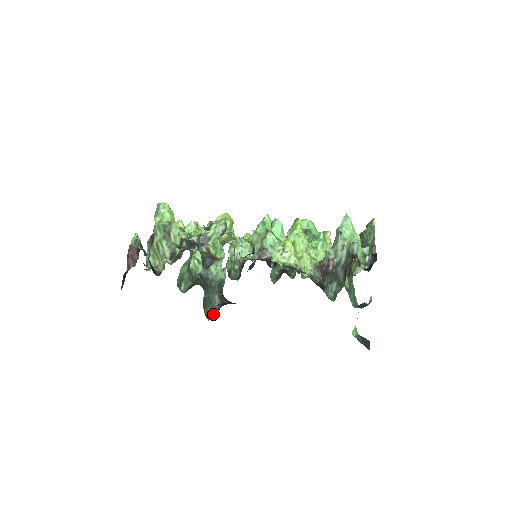
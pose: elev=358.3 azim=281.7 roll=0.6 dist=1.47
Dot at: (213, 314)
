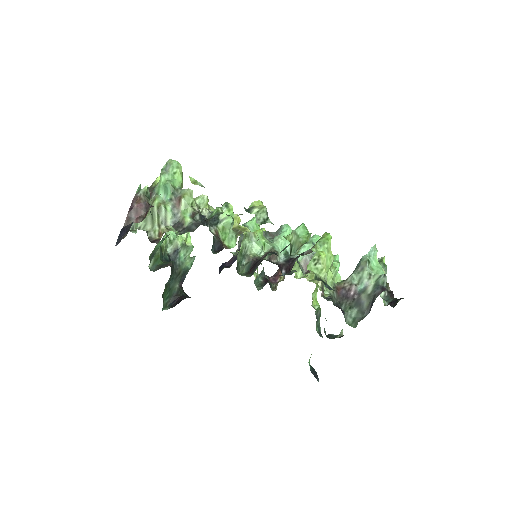
Dot at: (168, 304)
